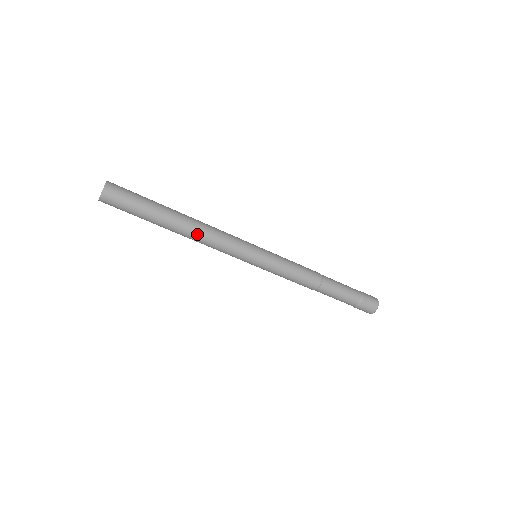
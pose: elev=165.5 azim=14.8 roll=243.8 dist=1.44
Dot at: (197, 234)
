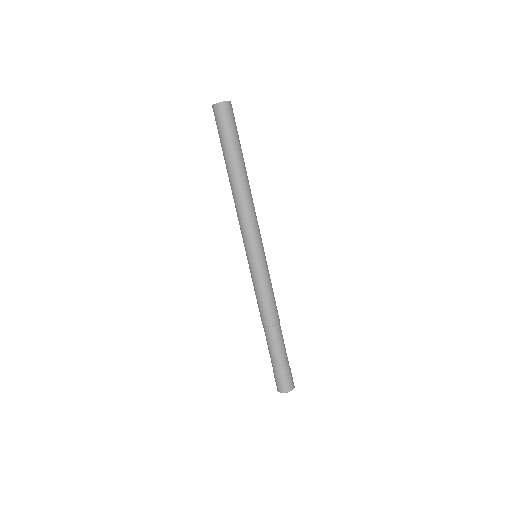
Dot at: (244, 194)
